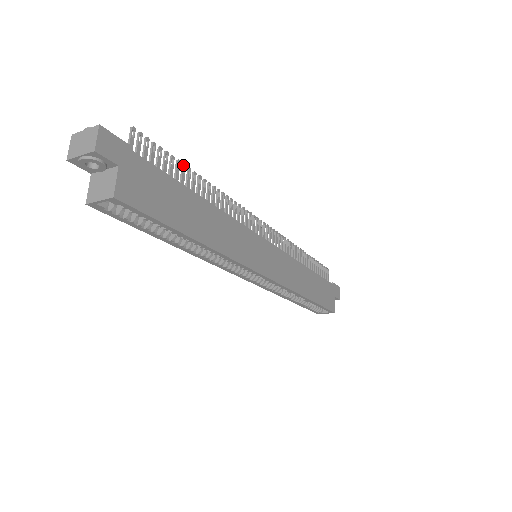
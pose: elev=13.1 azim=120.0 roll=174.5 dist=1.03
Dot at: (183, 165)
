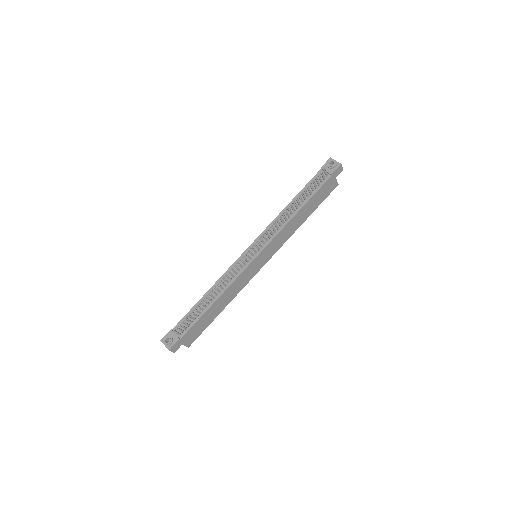
Dot at: (197, 307)
